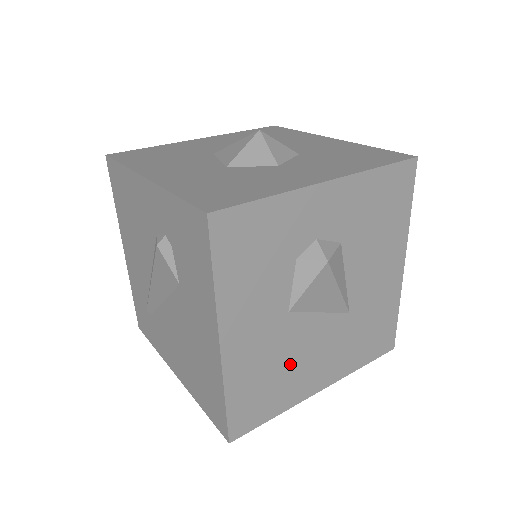
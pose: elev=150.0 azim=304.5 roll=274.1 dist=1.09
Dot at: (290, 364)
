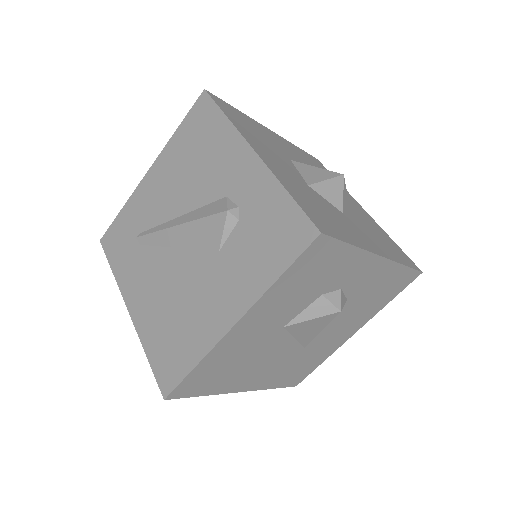
Dot at: (248, 363)
